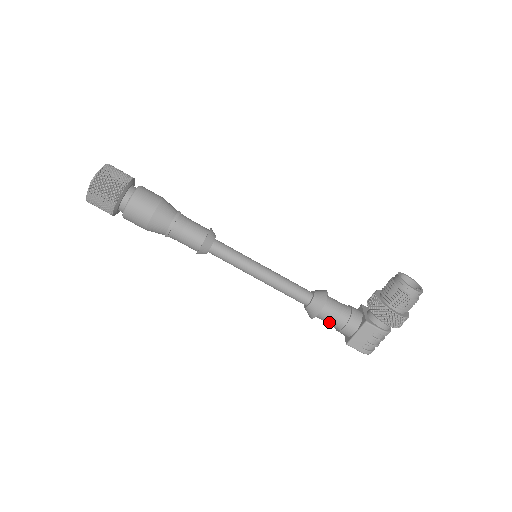
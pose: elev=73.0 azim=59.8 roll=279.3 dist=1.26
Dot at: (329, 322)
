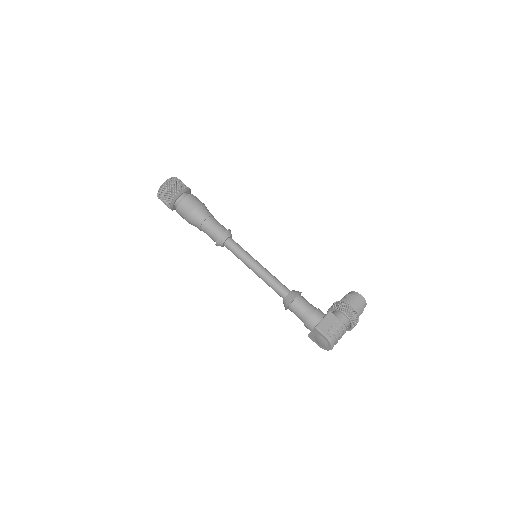
Dot at: (302, 310)
